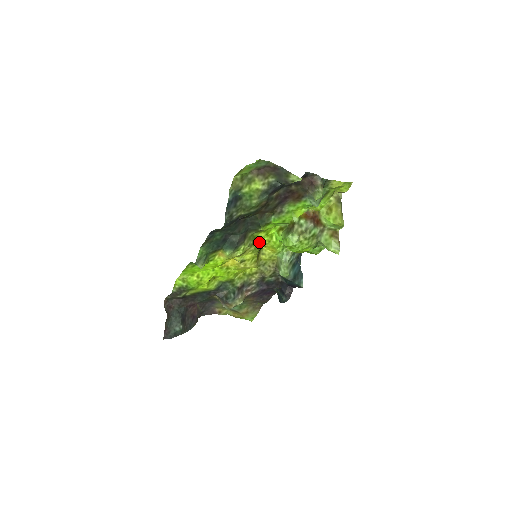
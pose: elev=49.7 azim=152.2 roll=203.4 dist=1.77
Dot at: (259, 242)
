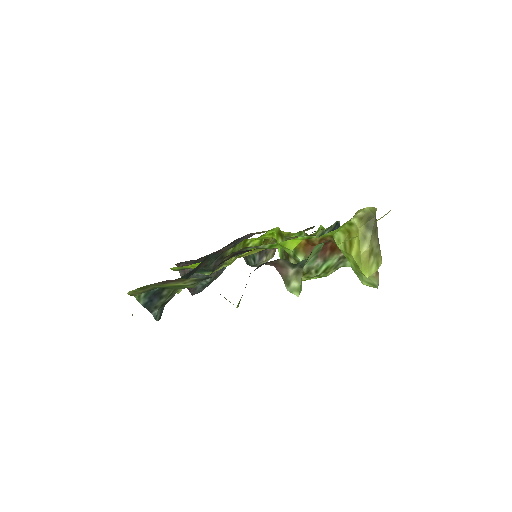
Dot at: (255, 240)
